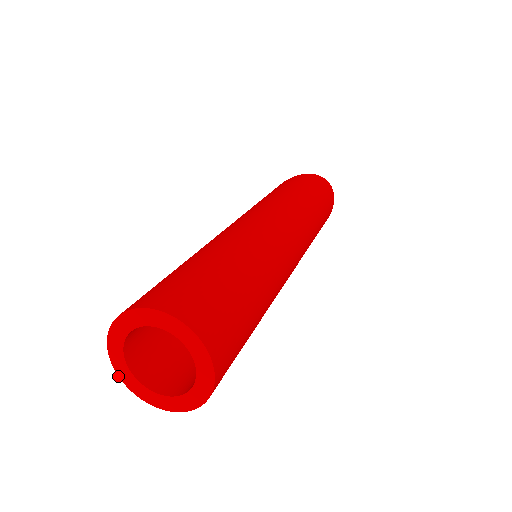
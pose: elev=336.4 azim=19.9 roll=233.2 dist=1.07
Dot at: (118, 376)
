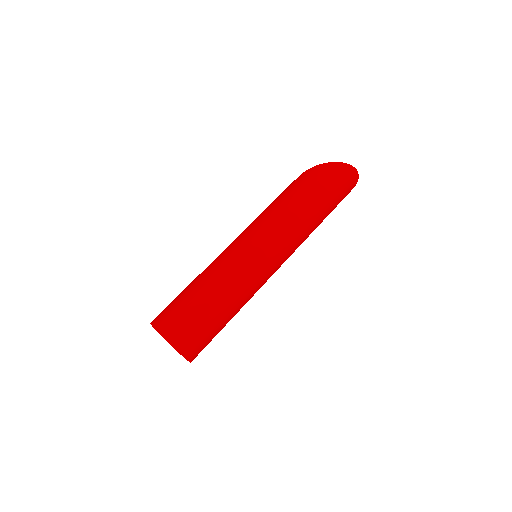
Dot at: (155, 329)
